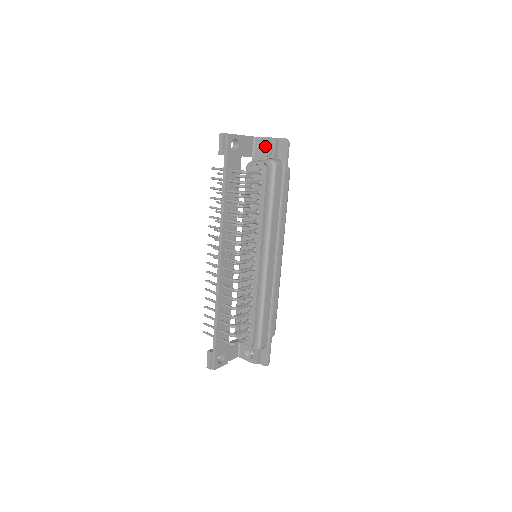
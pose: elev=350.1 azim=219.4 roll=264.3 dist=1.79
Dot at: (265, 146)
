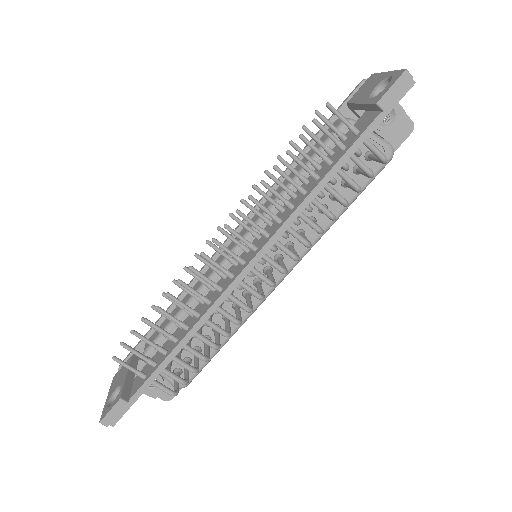
Dot at: occluded
